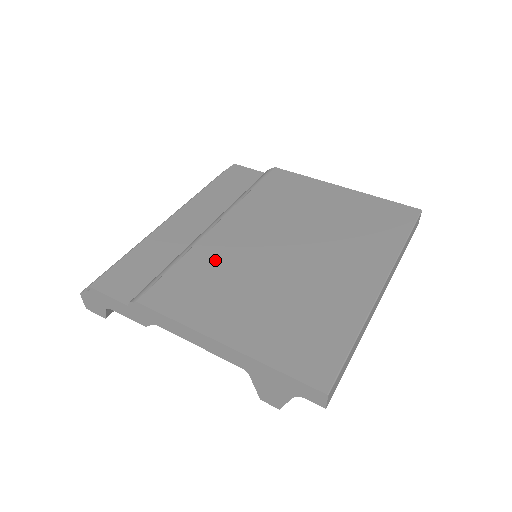
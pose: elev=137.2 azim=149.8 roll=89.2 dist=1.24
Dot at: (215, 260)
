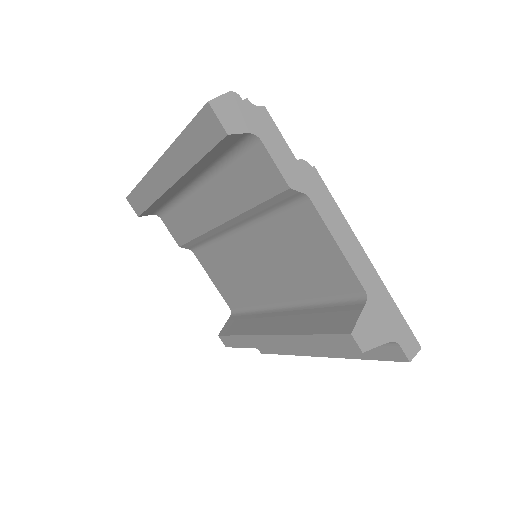
Dot at: occluded
